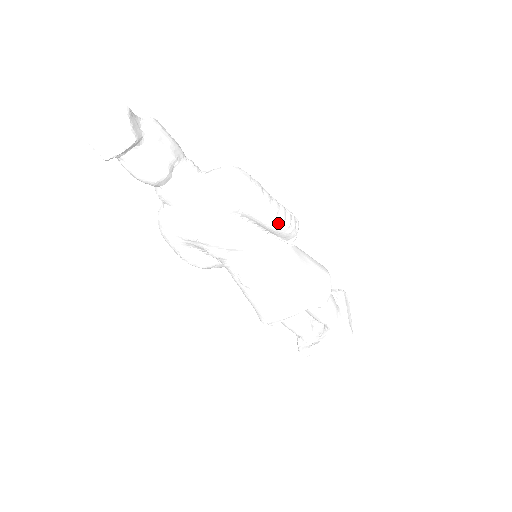
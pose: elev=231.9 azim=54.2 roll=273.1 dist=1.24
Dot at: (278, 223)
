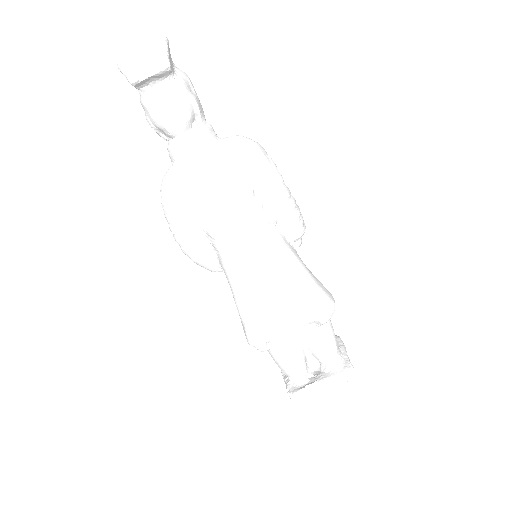
Dot at: (289, 205)
